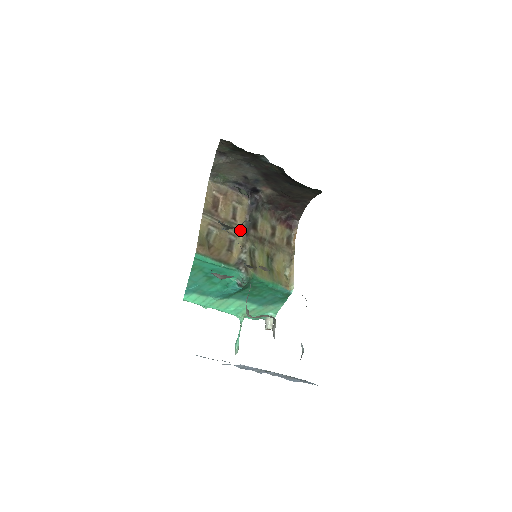
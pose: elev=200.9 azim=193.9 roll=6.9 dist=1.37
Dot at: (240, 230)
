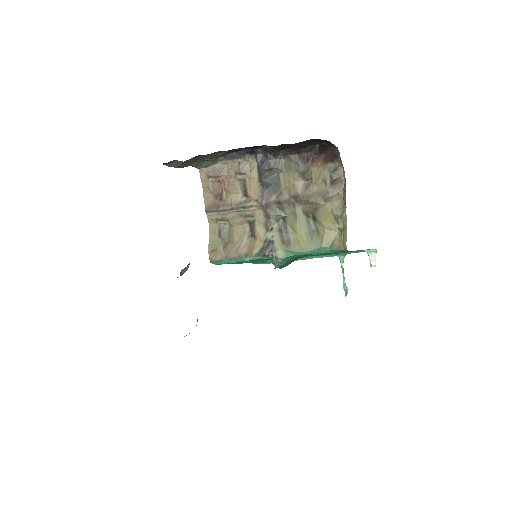
Dot at: (257, 205)
